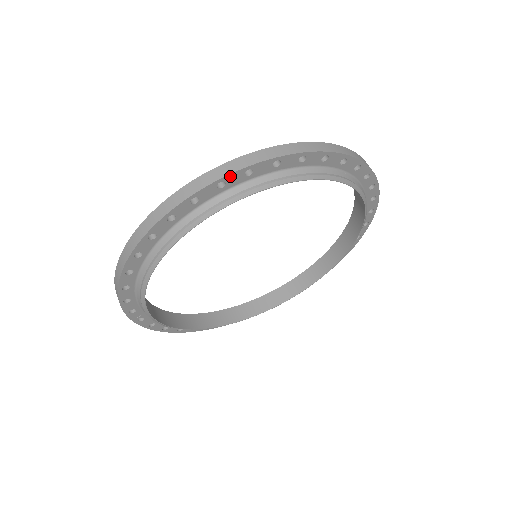
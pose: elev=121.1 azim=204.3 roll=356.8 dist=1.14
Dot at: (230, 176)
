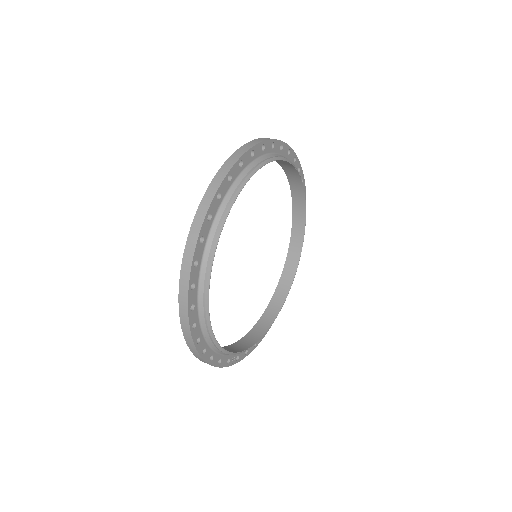
Dot at: (195, 255)
